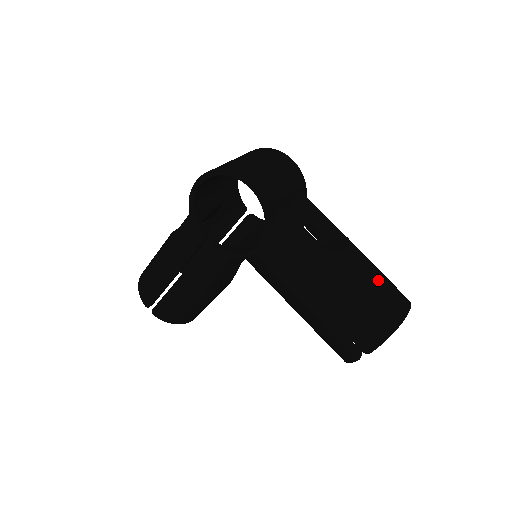
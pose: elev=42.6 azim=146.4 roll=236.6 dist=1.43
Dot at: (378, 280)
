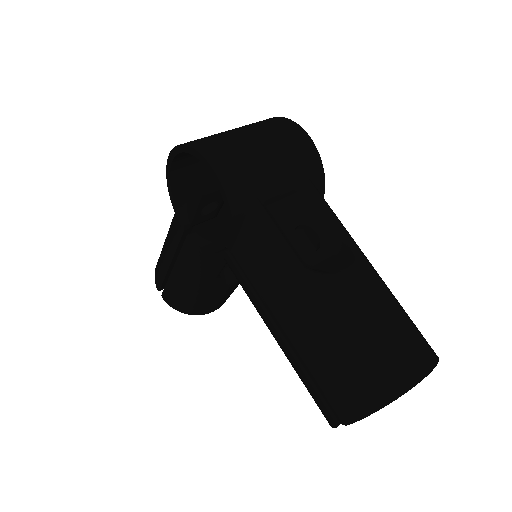
Dot at: (380, 325)
